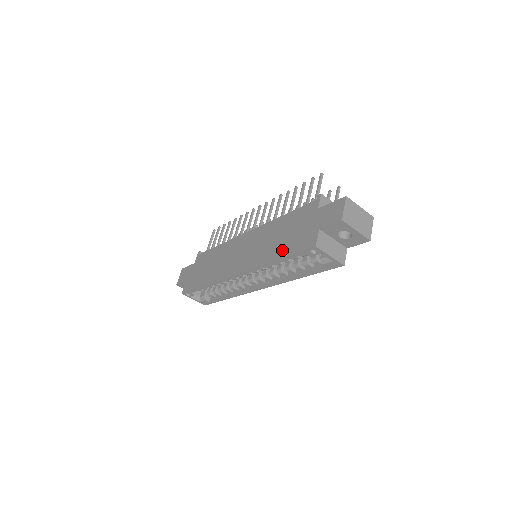
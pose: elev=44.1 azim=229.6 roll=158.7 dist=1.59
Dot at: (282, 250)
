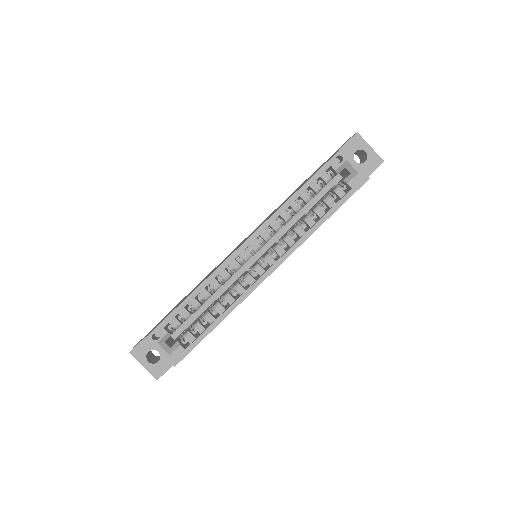
Dot at: (301, 186)
